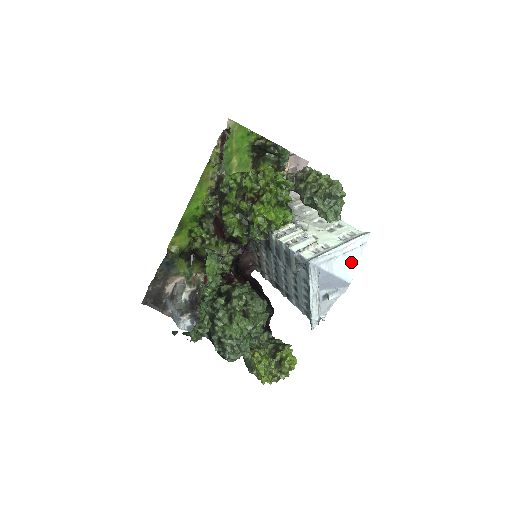
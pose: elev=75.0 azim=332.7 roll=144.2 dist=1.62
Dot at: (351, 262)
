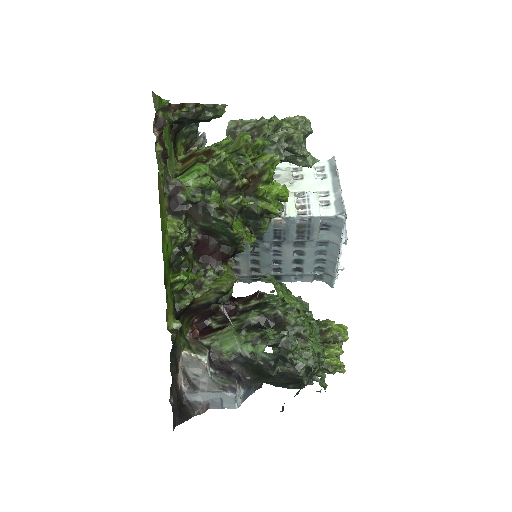
Dot at: occluded
